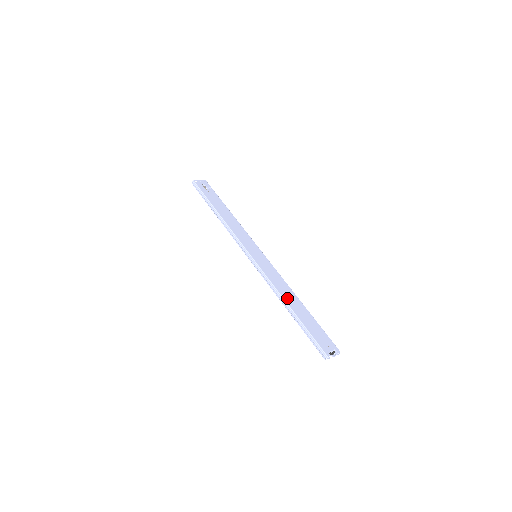
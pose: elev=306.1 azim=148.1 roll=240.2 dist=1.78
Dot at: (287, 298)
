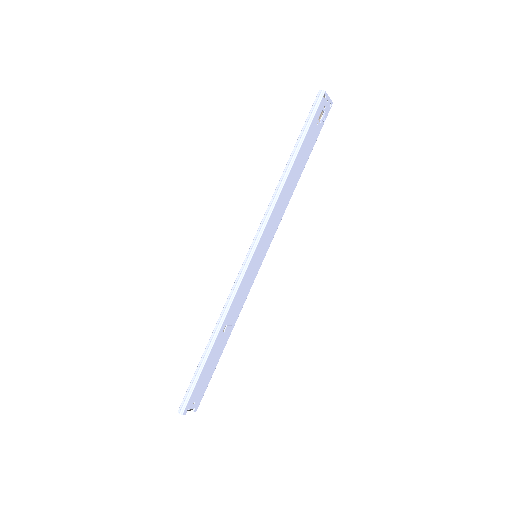
Dot at: occluded
